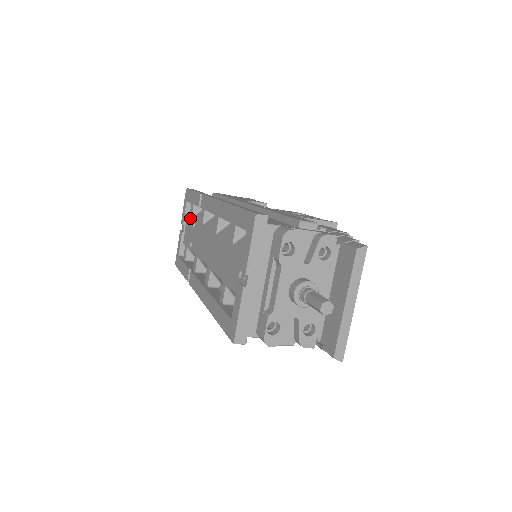
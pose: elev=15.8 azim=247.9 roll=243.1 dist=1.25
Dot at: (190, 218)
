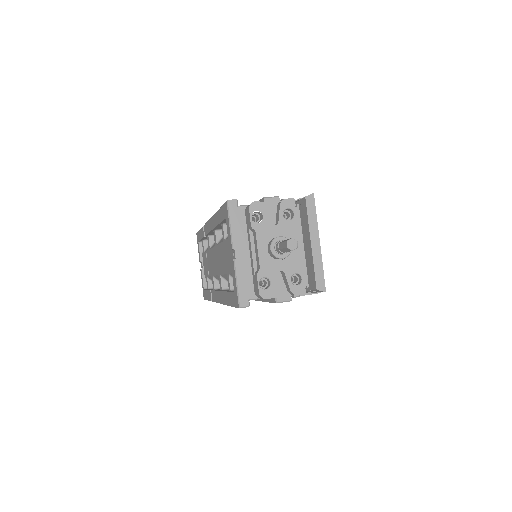
Dot at: (203, 253)
